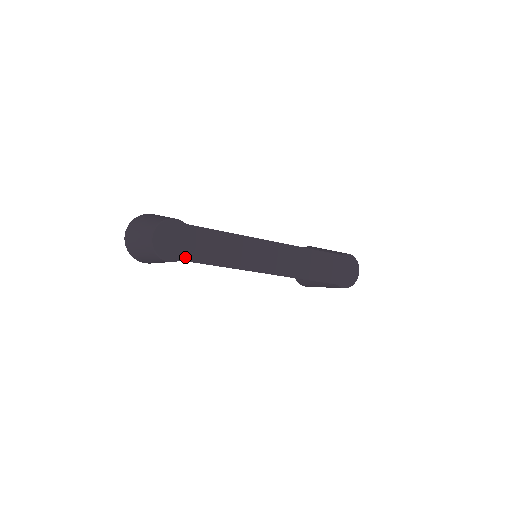
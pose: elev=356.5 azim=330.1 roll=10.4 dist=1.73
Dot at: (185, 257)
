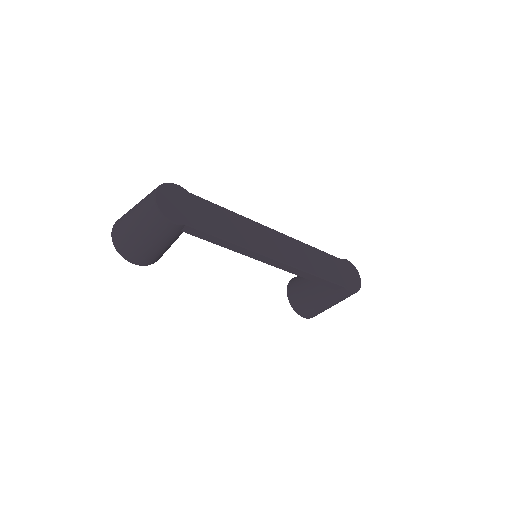
Dot at: (190, 223)
